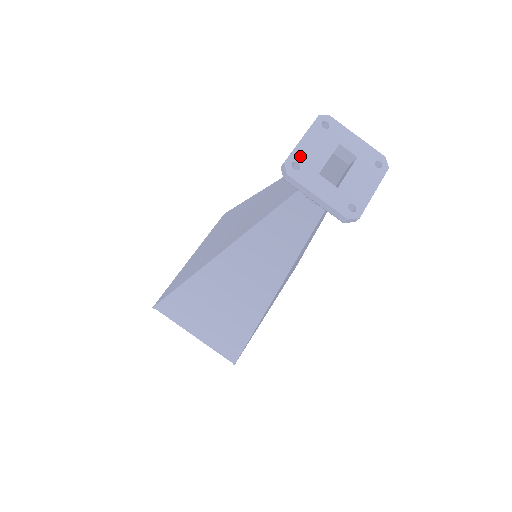
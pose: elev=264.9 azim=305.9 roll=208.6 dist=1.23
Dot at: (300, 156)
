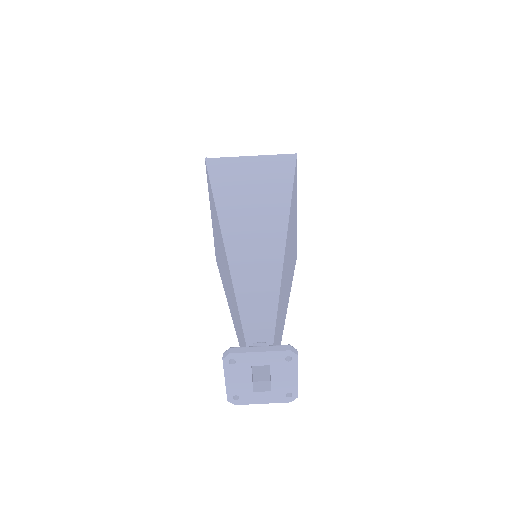
Dot at: (233, 391)
